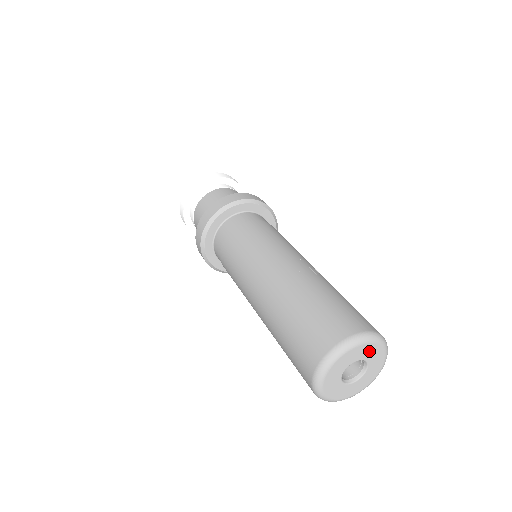
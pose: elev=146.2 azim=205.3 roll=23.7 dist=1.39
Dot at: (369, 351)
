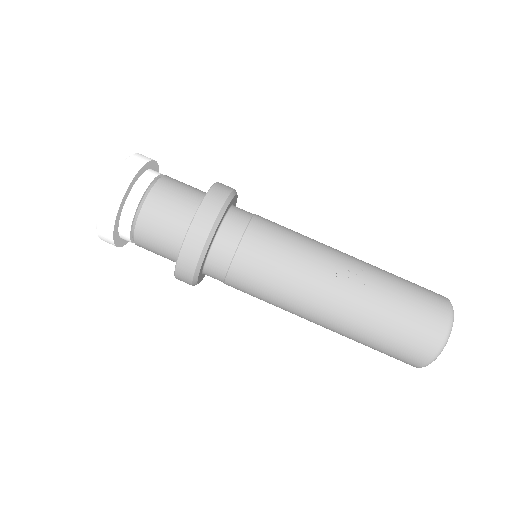
Dot at: occluded
